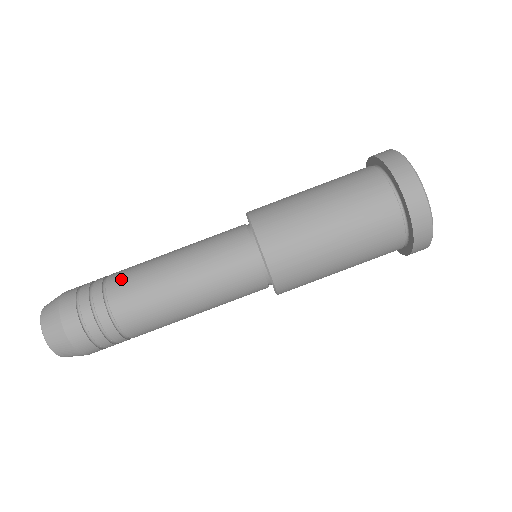
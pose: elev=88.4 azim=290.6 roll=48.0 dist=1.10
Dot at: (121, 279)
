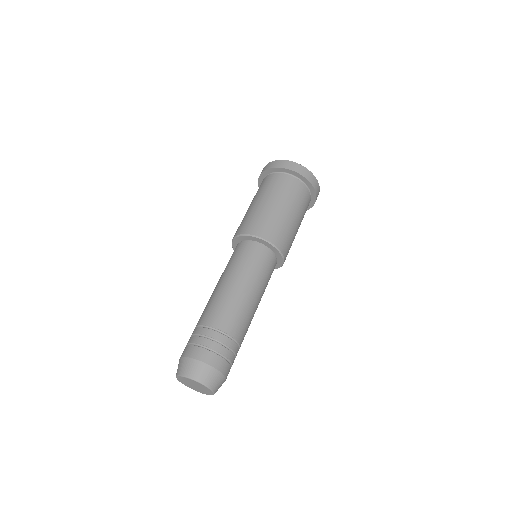
Dot at: (208, 315)
